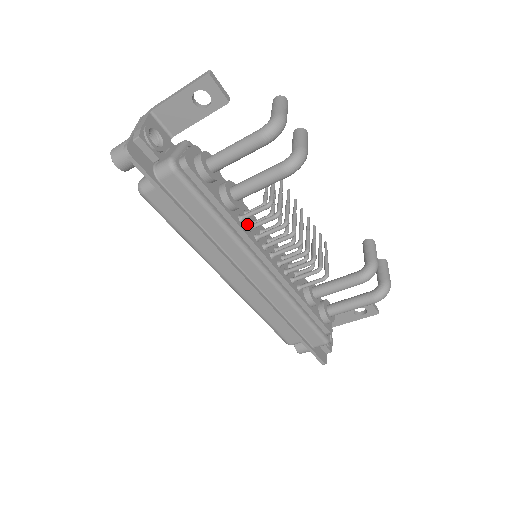
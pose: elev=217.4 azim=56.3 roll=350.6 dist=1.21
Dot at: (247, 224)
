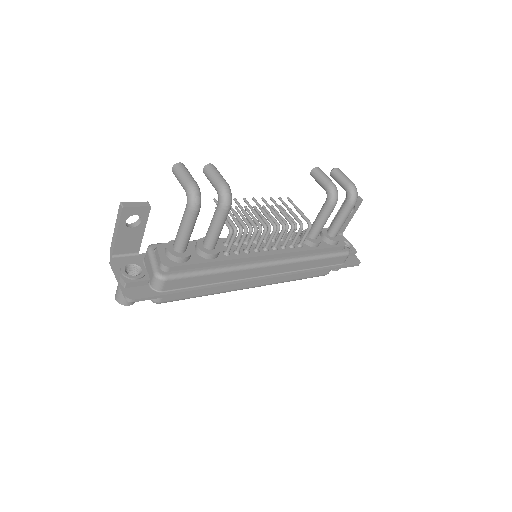
Dot at: (233, 251)
